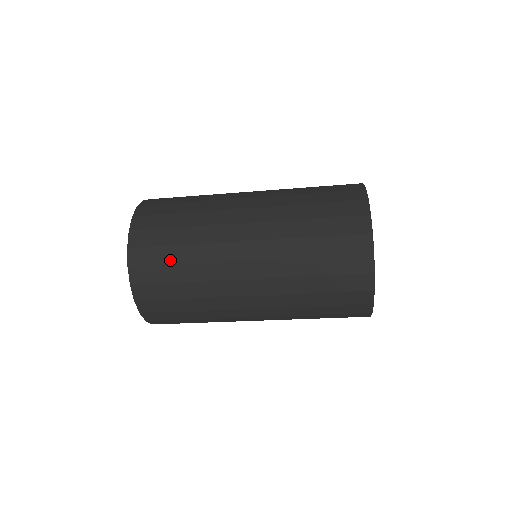
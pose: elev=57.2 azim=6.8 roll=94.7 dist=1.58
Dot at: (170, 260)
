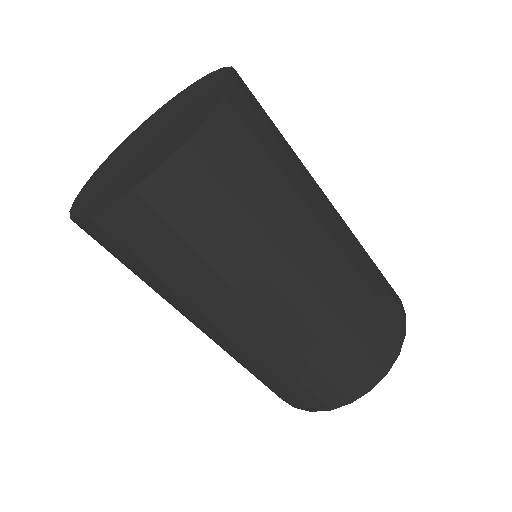
Dot at: (260, 173)
